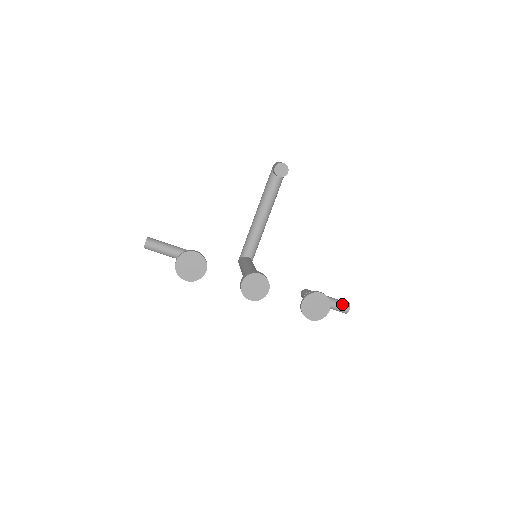
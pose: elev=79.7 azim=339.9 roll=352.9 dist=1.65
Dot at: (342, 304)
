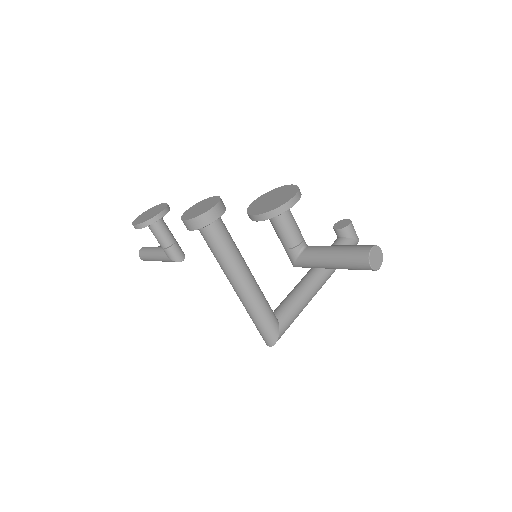
Dot at: (359, 245)
